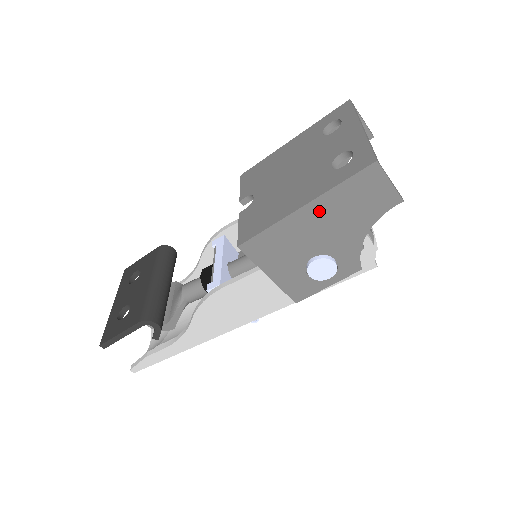
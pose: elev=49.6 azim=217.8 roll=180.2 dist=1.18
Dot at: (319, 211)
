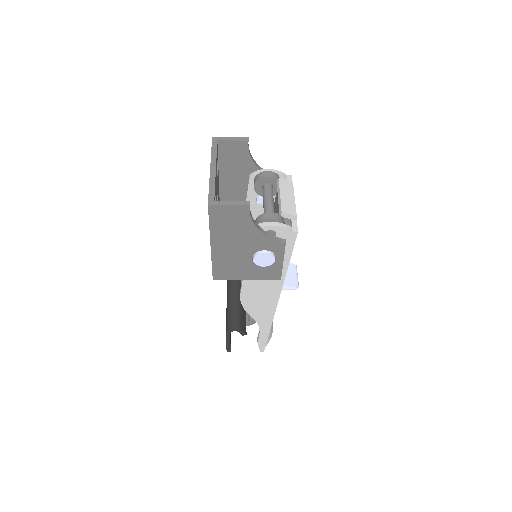
Dot at: (220, 241)
